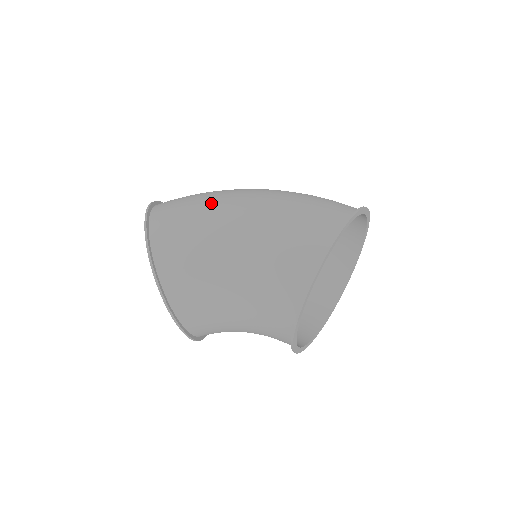
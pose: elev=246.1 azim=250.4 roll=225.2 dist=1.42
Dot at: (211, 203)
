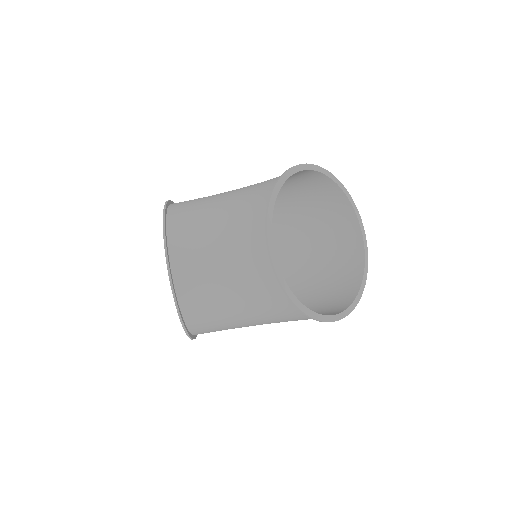
Dot at: occluded
